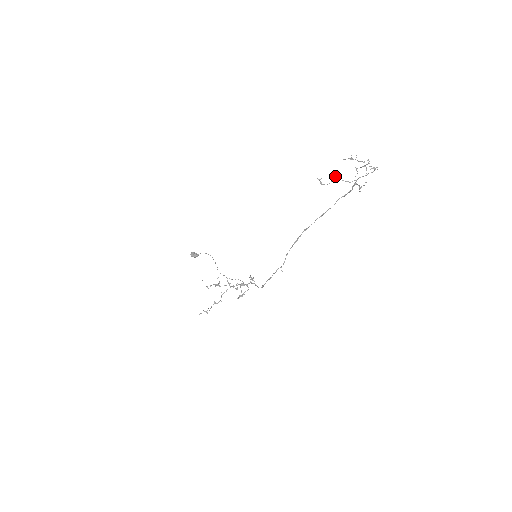
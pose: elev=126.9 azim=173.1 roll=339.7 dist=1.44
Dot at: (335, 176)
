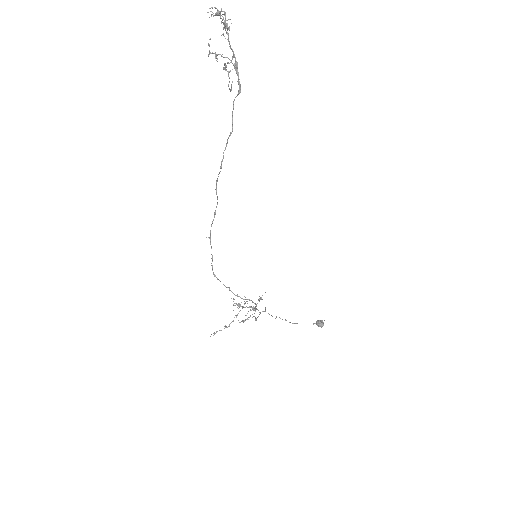
Dot at: occluded
